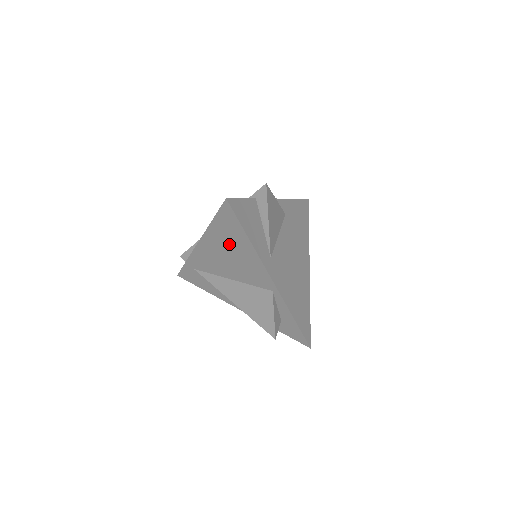
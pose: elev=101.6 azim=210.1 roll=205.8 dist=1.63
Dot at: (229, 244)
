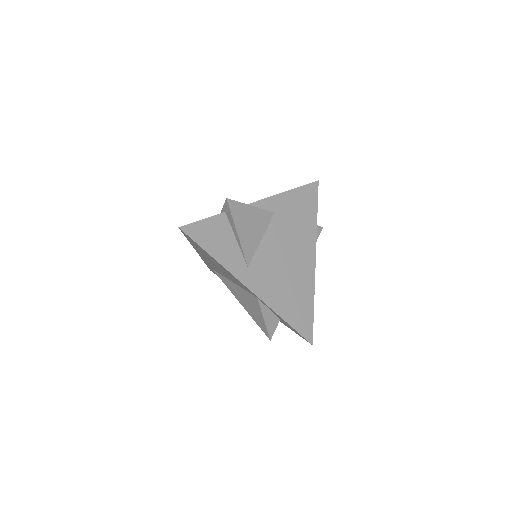
Dot at: (209, 258)
